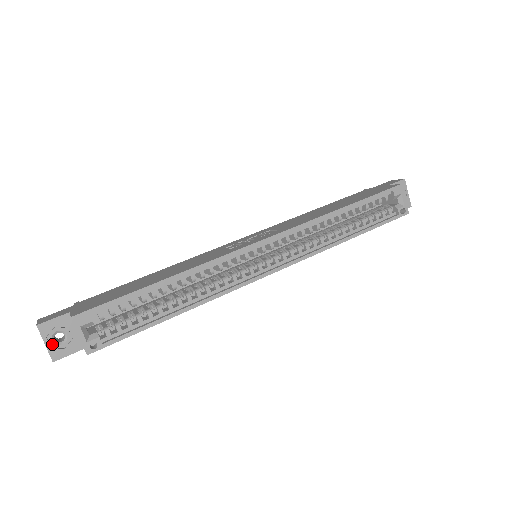
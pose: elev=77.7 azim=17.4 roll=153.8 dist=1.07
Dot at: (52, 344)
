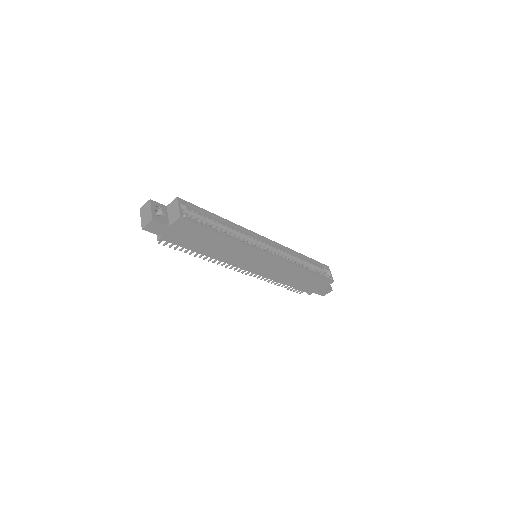
Dot at: (154, 212)
